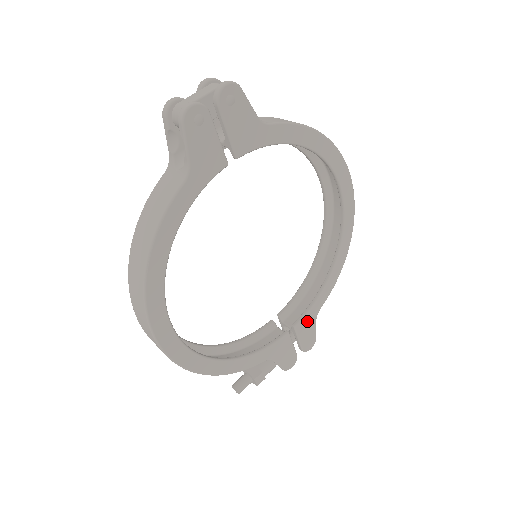
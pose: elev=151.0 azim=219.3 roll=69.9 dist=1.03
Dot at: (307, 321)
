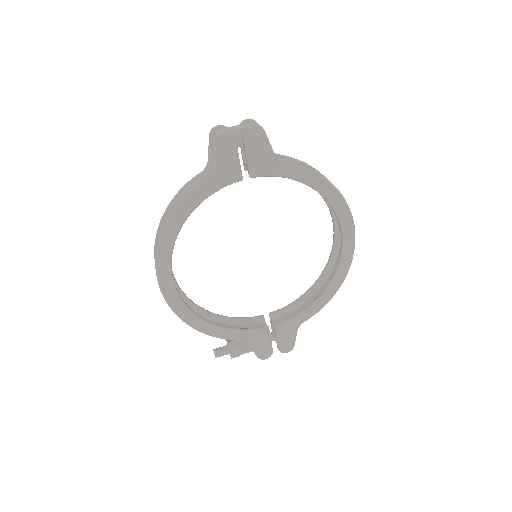
Dot at: (288, 327)
